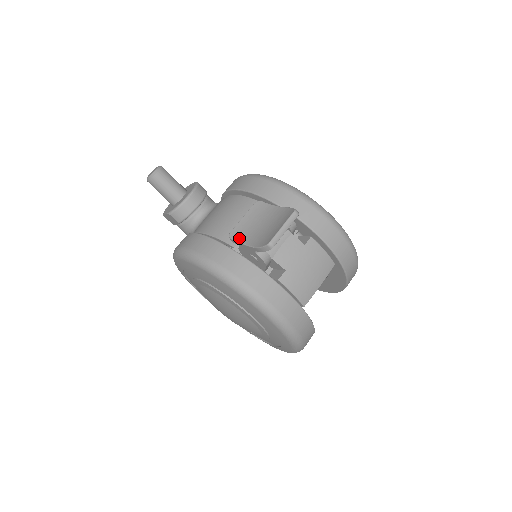
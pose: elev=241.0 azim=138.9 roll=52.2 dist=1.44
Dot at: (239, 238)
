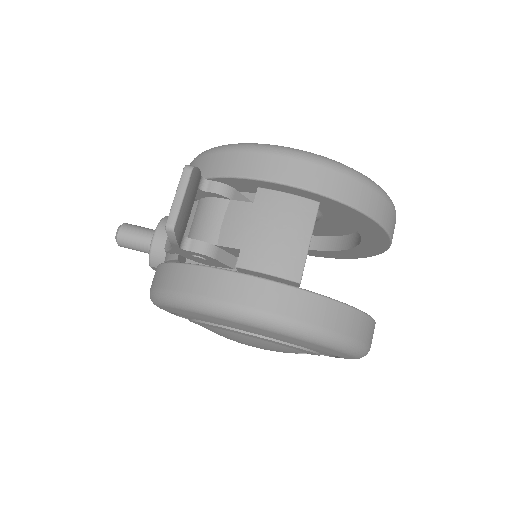
Dot at: (169, 245)
